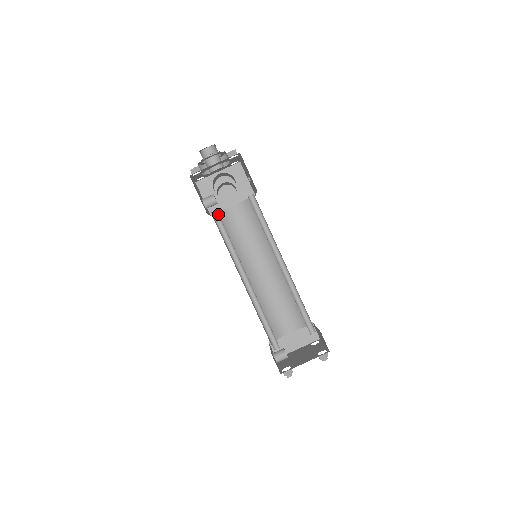
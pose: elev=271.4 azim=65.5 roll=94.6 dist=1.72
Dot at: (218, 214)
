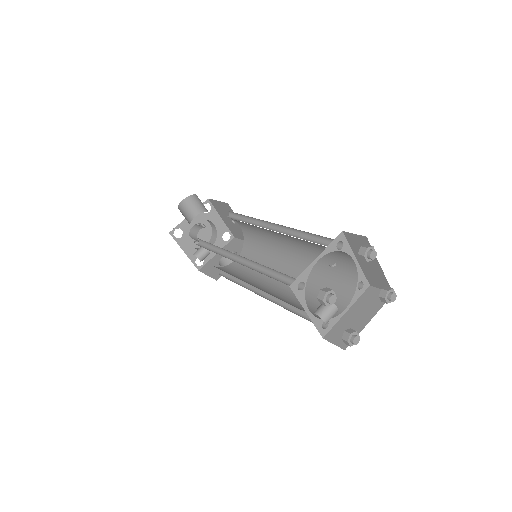
Dot at: (201, 242)
